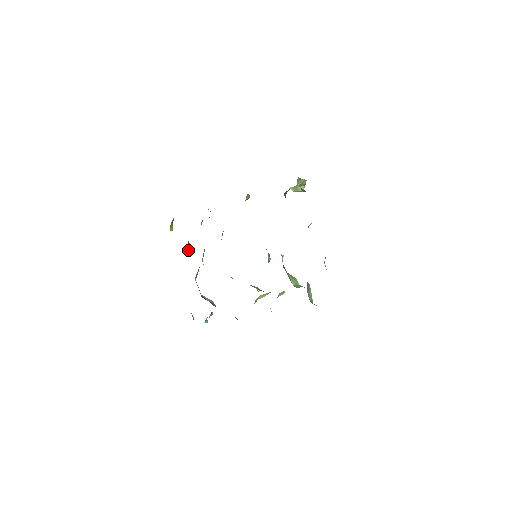
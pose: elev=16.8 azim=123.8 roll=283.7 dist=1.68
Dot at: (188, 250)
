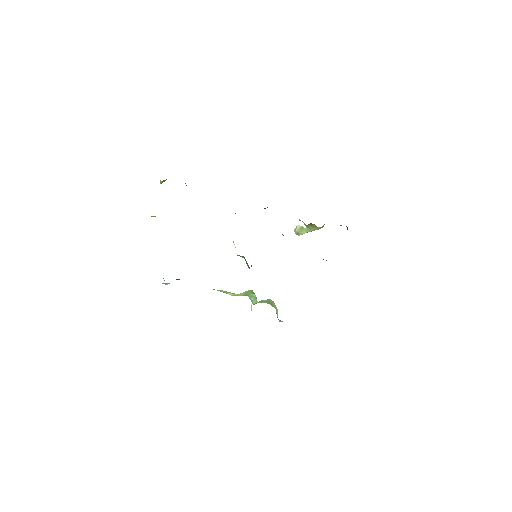
Dot at: occluded
